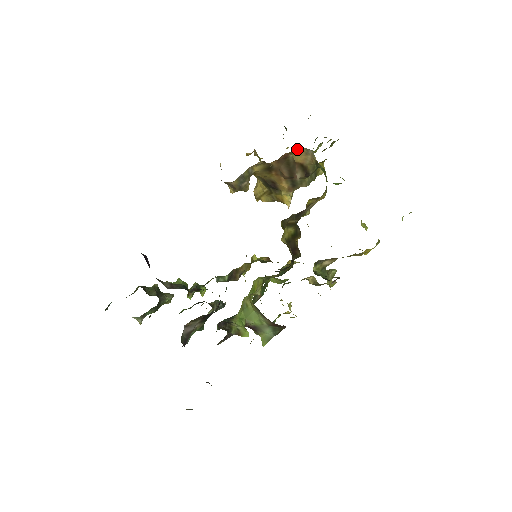
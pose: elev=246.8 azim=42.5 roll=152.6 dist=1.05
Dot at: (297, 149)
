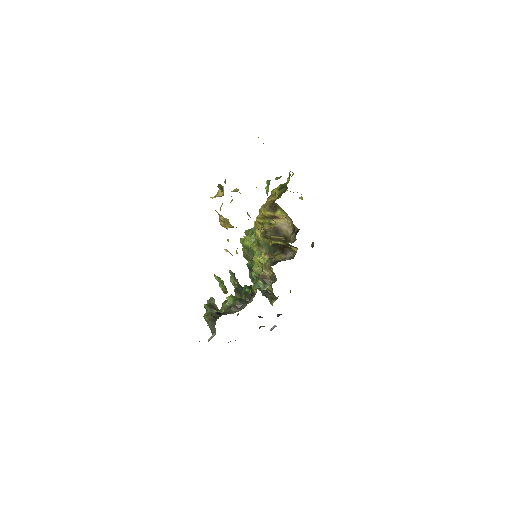
Dot at: occluded
